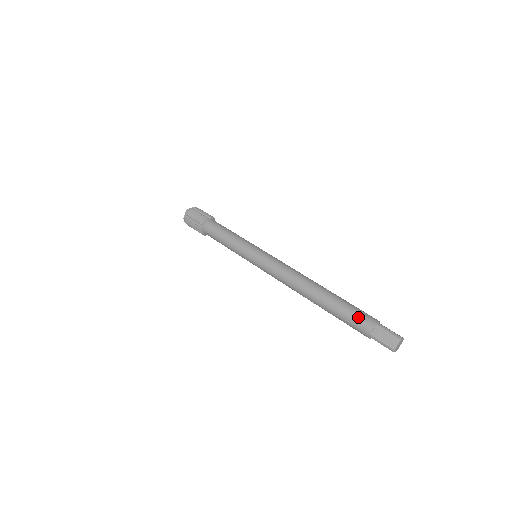
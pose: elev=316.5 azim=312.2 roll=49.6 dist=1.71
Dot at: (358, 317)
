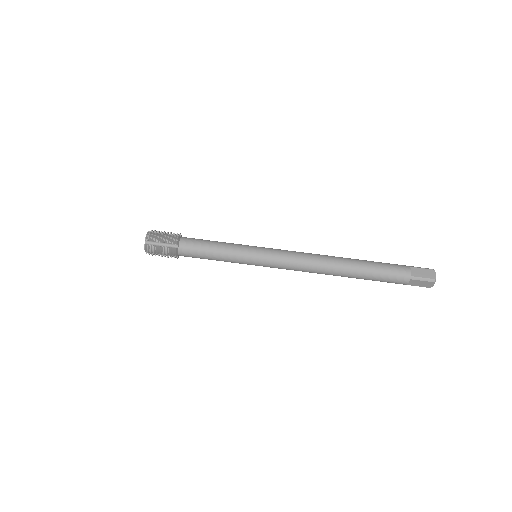
Dot at: (391, 280)
